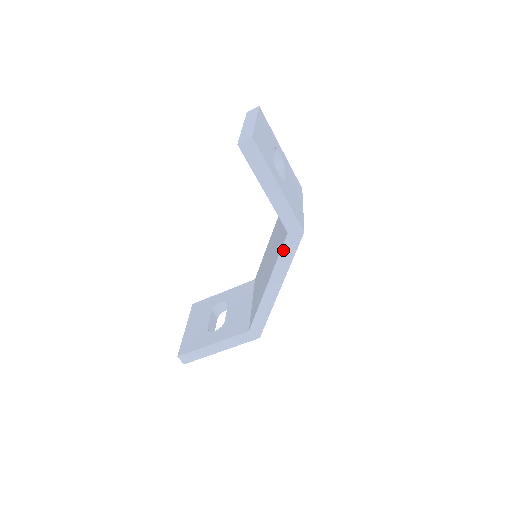
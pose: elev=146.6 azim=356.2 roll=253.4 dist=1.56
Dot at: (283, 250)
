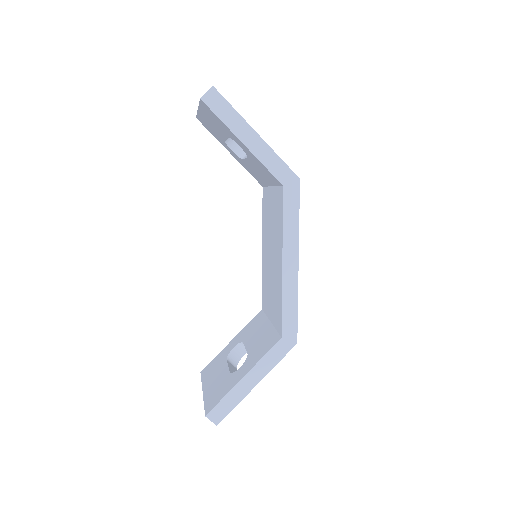
Dot at: (285, 209)
